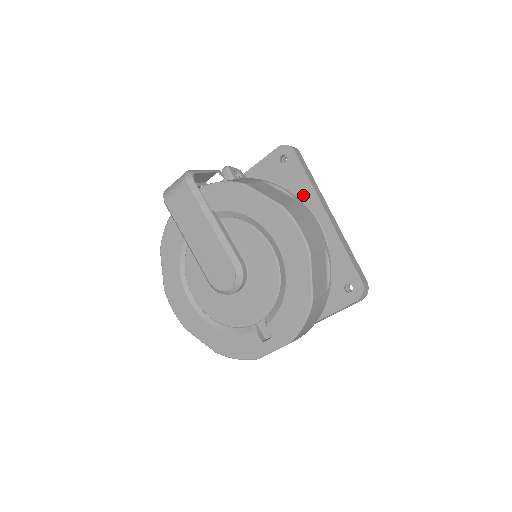
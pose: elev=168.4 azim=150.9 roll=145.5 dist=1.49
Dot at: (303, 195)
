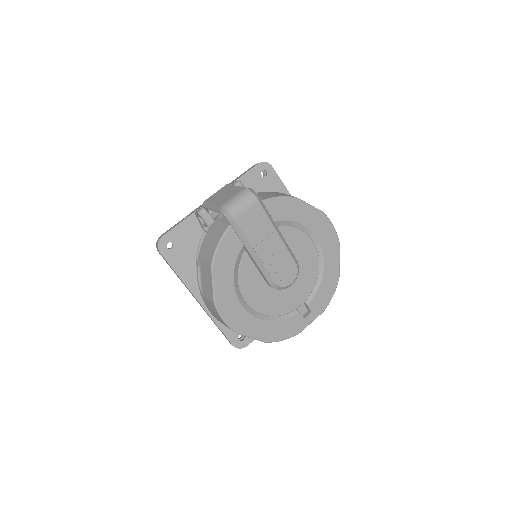
Dot at: occluded
